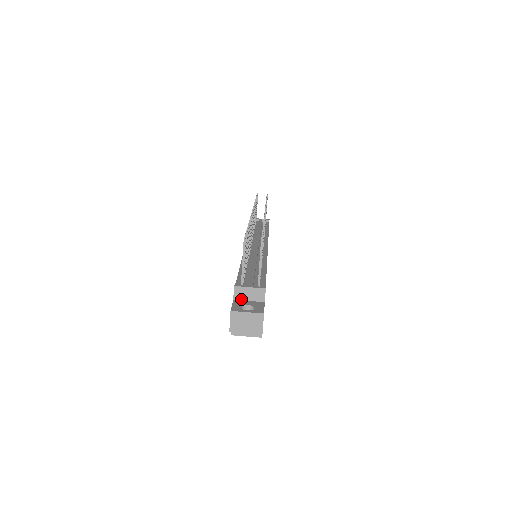
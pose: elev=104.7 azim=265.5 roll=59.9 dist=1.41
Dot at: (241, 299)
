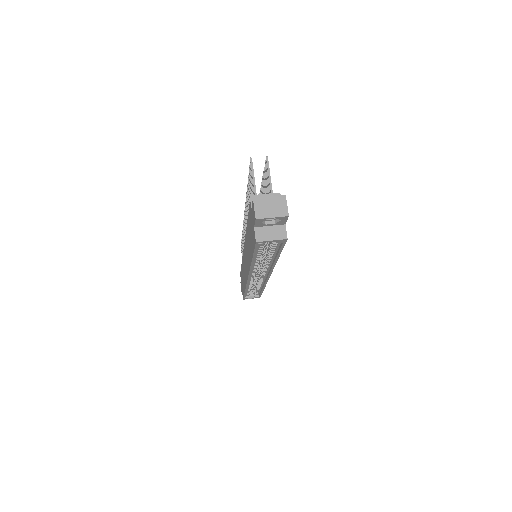
Dot at: occluded
